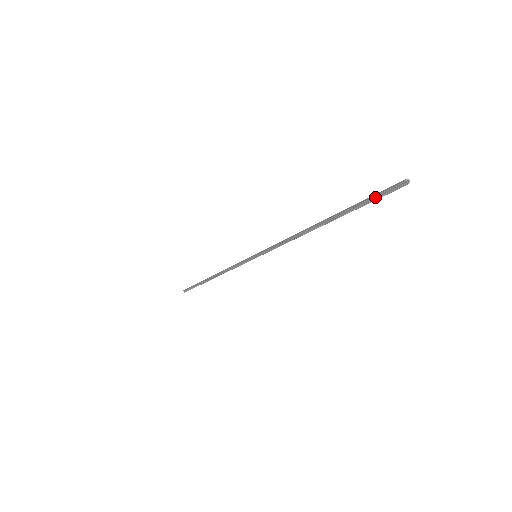
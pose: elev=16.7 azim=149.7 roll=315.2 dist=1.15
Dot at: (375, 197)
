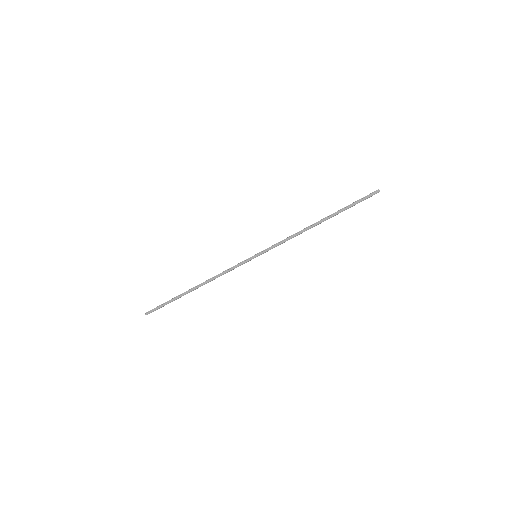
Dot at: (360, 200)
